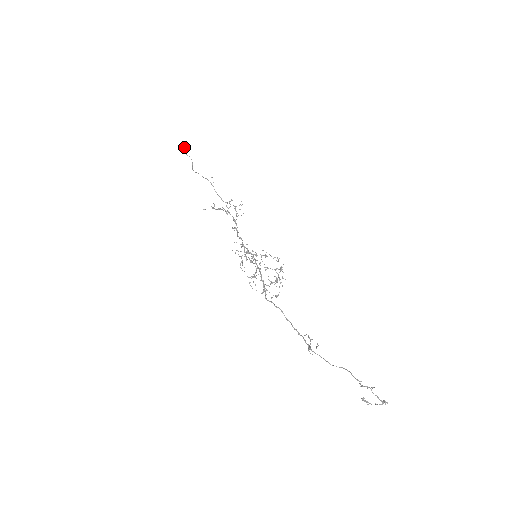
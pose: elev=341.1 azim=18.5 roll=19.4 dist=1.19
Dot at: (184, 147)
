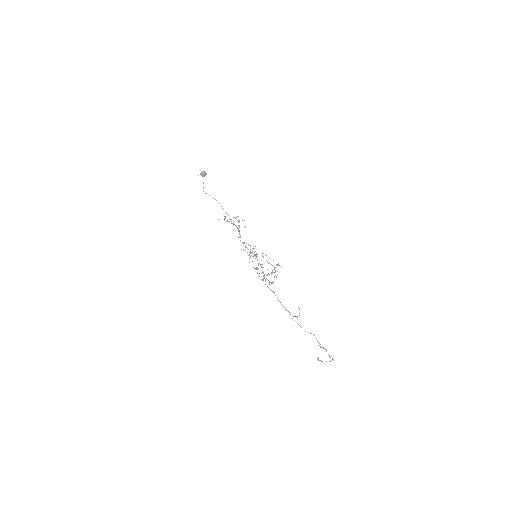
Dot at: (204, 174)
